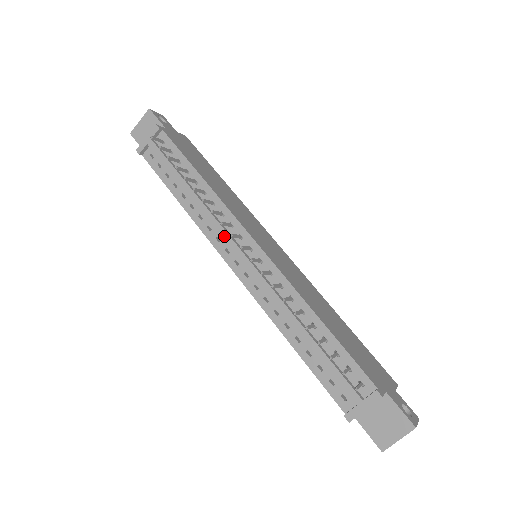
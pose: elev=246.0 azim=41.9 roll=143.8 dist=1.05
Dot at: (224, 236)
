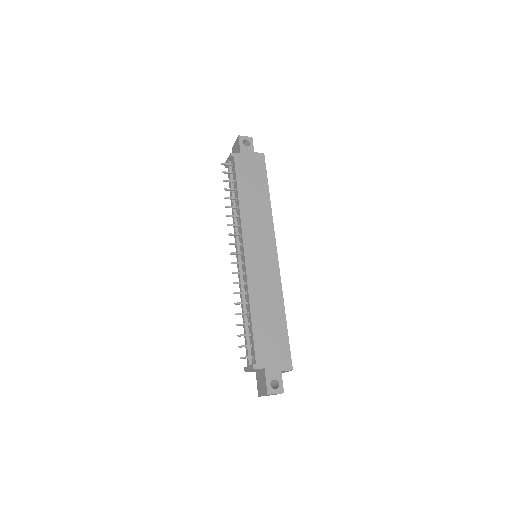
Dot at: (235, 240)
